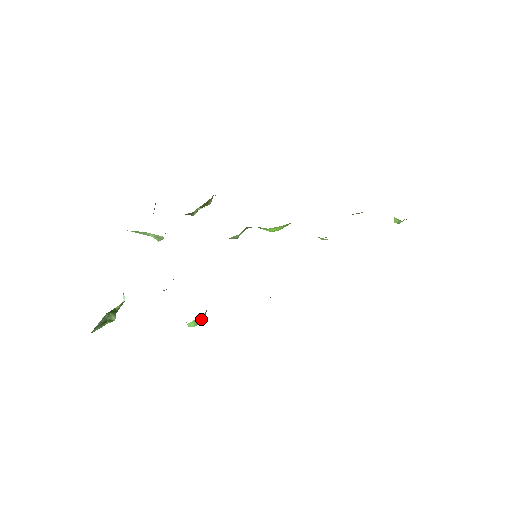
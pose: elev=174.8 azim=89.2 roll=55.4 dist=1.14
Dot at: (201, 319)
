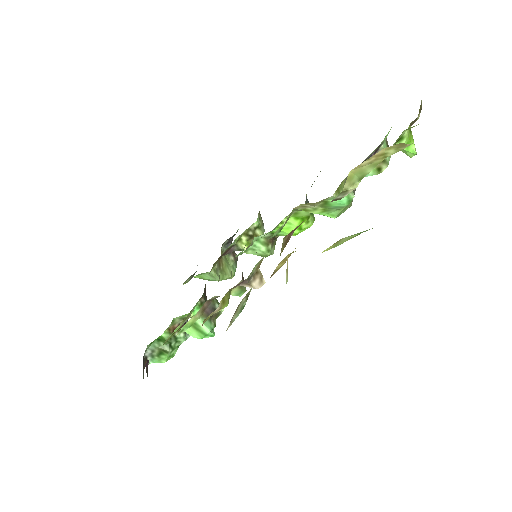
Dot at: (202, 328)
